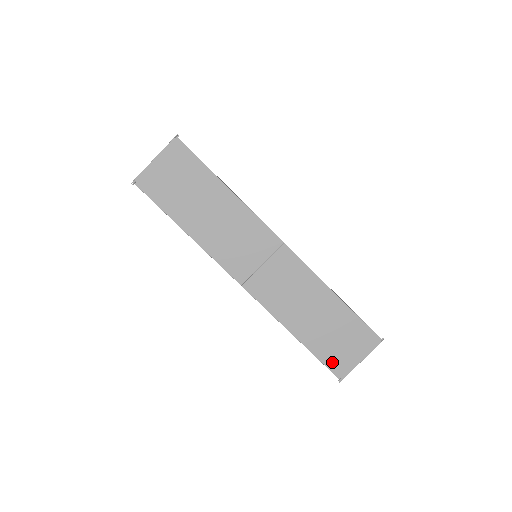
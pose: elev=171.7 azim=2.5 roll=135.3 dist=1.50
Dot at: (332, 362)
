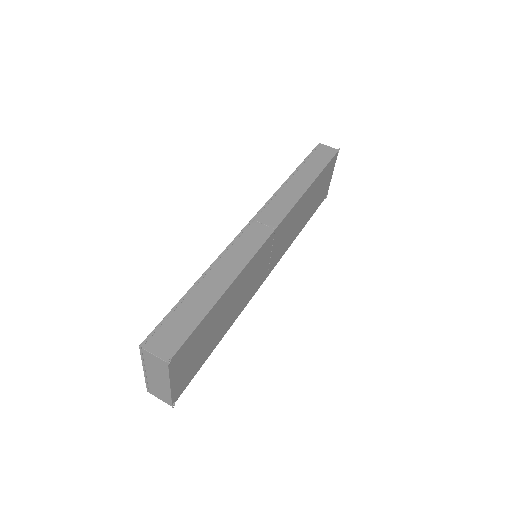
Dot at: (321, 201)
